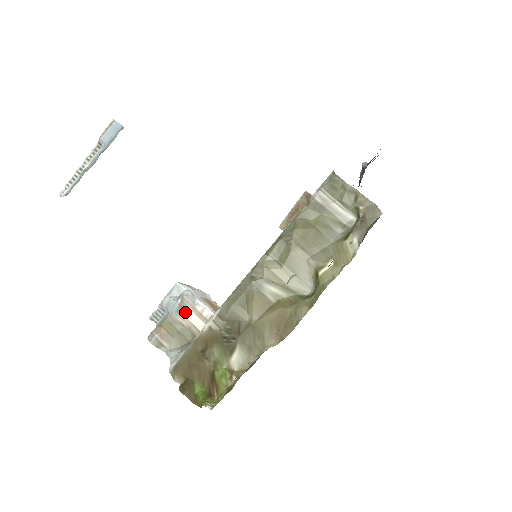
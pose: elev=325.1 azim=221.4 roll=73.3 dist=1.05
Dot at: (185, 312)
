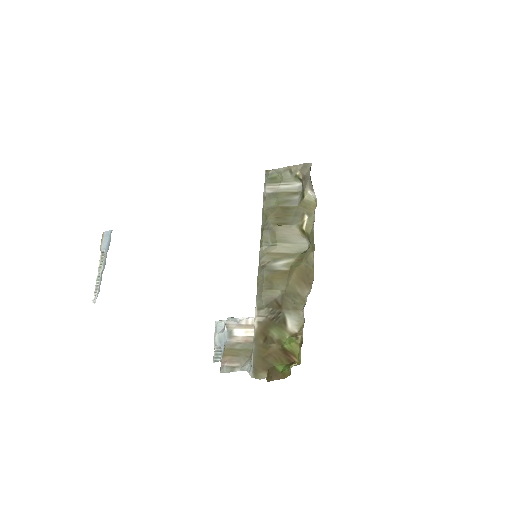
Dot at: (235, 333)
